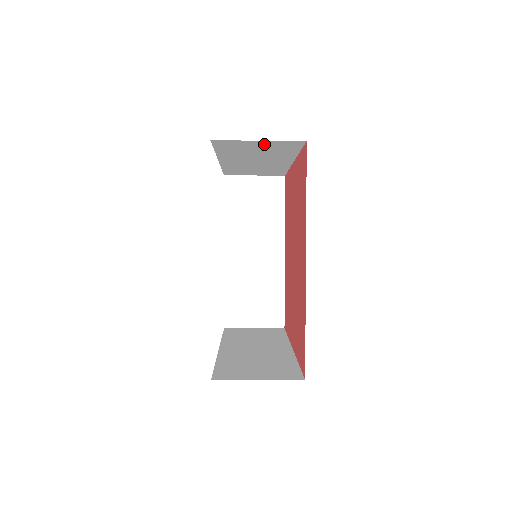
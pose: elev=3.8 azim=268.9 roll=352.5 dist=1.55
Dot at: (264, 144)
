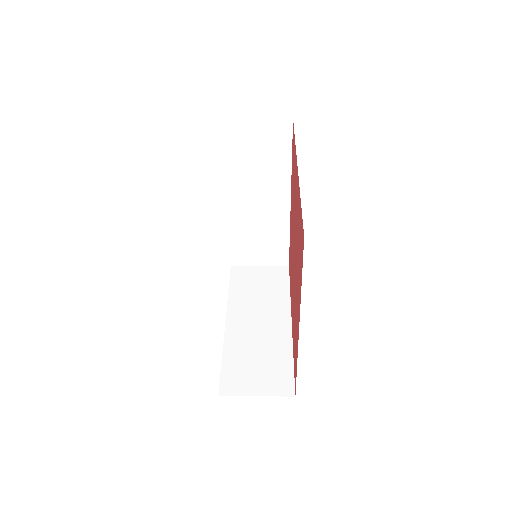
Dot at: (260, 133)
